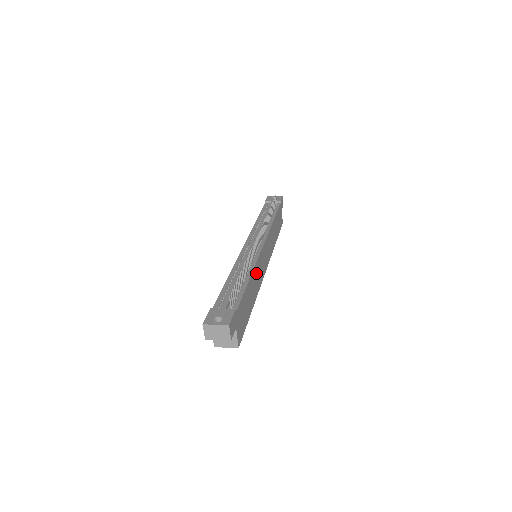
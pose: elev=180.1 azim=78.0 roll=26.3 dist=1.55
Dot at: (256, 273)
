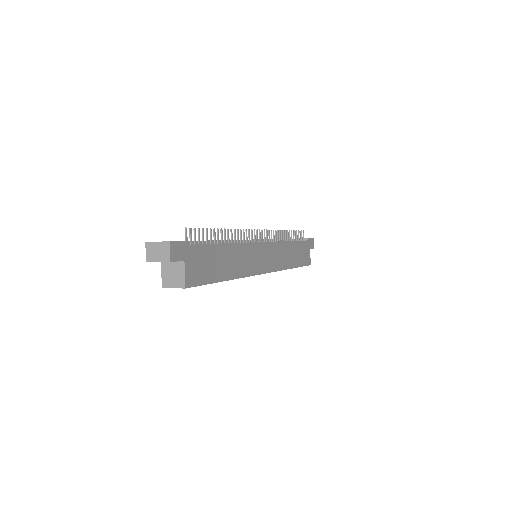
Dot at: (242, 253)
